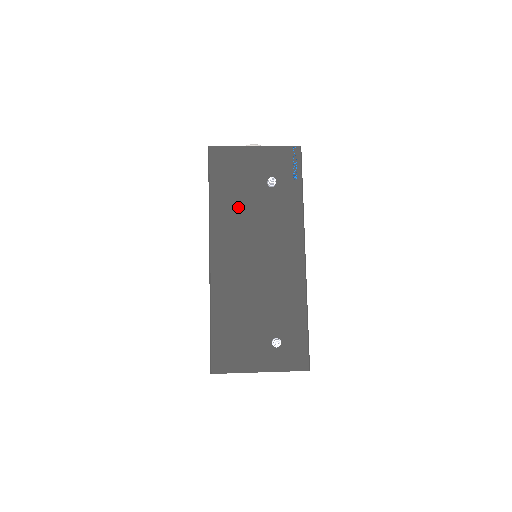
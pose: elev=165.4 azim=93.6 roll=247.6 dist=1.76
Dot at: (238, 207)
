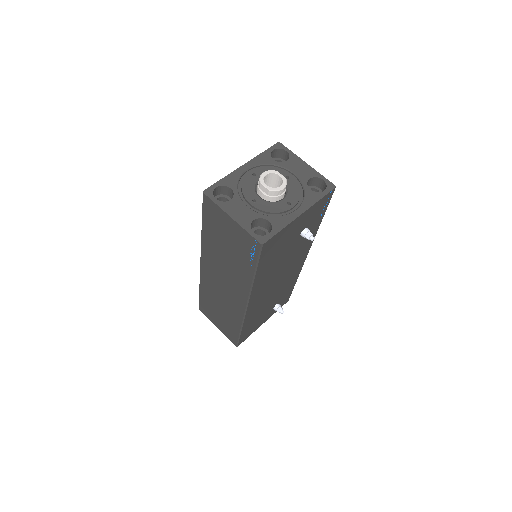
Dot at: (274, 266)
